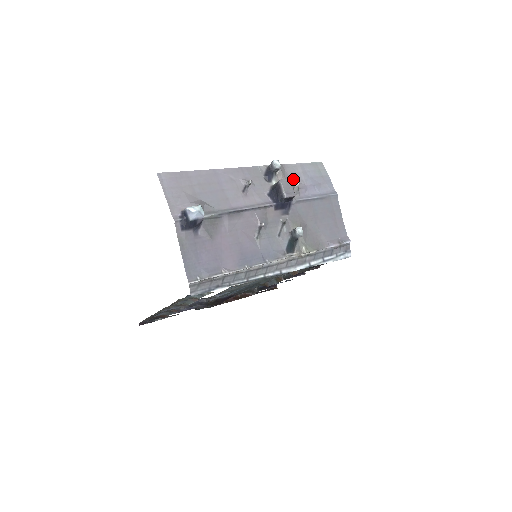
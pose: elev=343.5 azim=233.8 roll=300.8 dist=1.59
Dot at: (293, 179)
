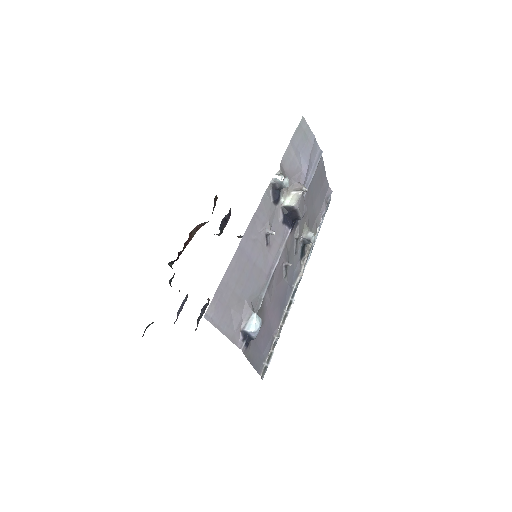
Dot at: (292, 175)
